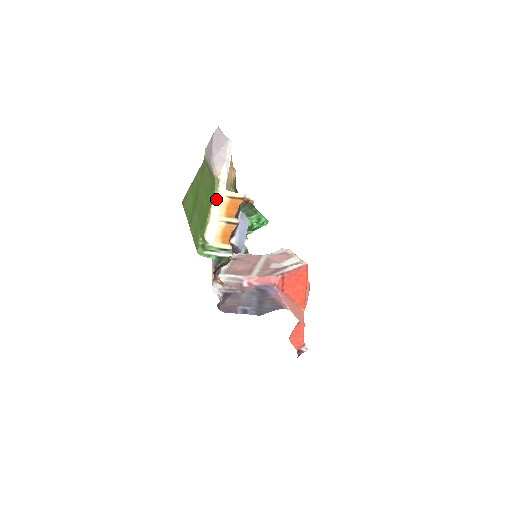
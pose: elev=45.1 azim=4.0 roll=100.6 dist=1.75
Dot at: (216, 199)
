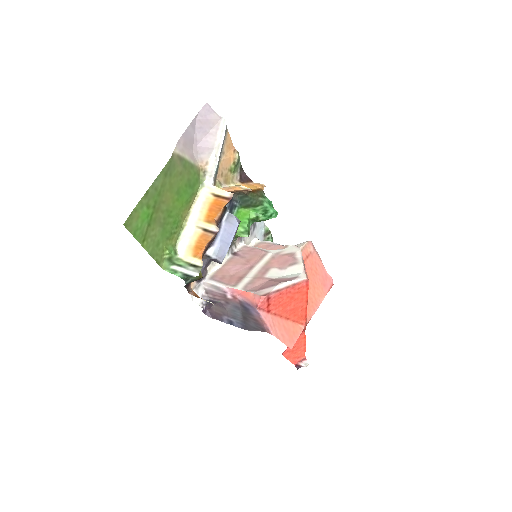
Dot at: (199, 196)
